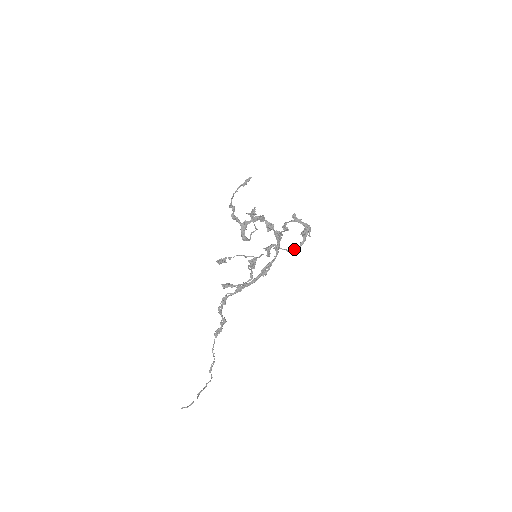
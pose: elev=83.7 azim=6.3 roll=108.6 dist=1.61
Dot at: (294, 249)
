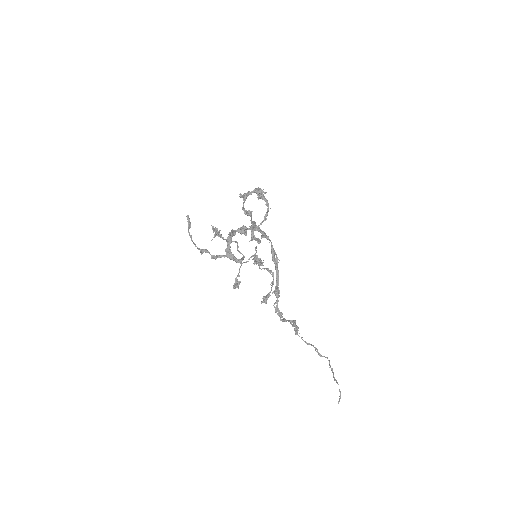
Dot at: (267, 214)
